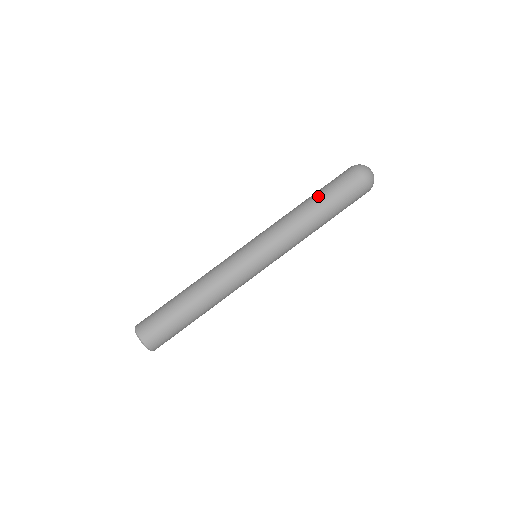
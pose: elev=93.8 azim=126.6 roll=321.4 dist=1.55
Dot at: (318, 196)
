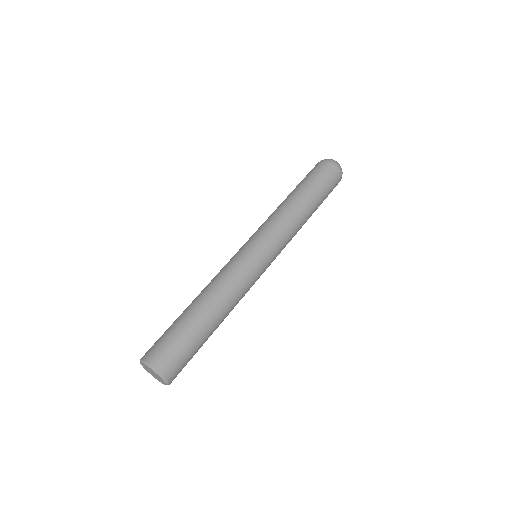
Dot at: occluded
